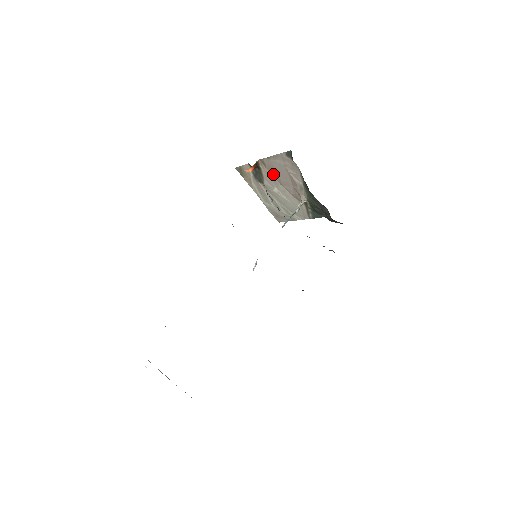
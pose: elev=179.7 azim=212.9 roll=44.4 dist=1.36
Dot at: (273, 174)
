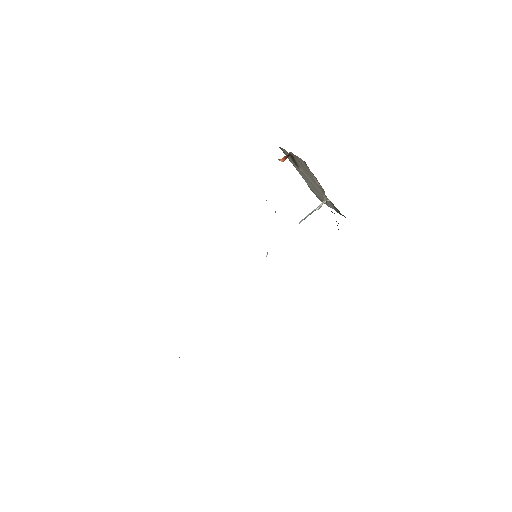
Dot at: occluded
